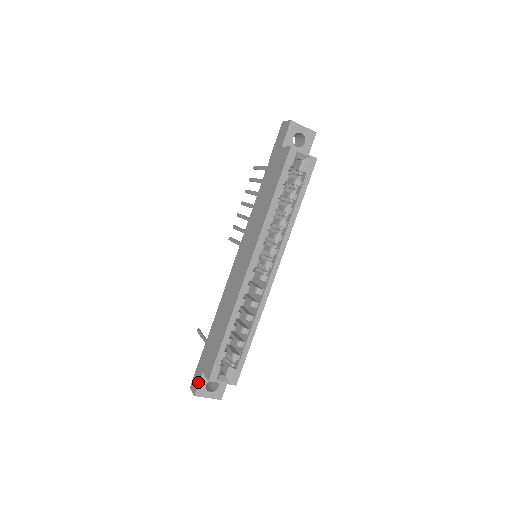
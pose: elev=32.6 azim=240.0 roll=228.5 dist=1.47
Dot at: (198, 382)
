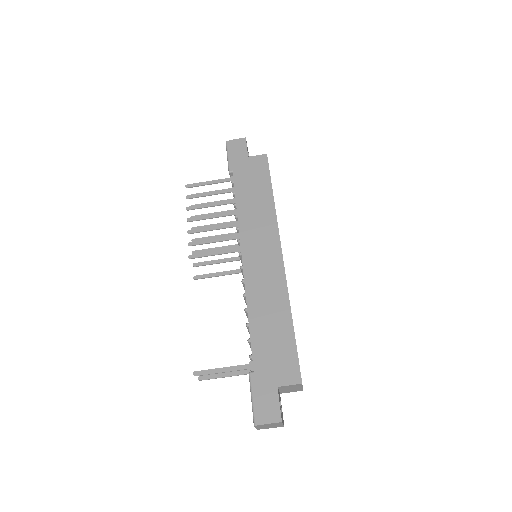
Dot at: (277, 403)
